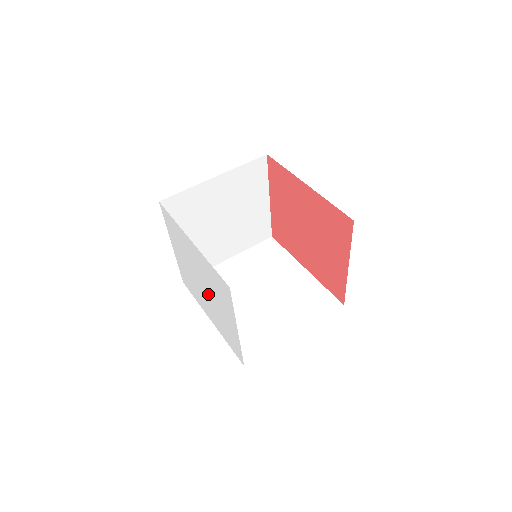
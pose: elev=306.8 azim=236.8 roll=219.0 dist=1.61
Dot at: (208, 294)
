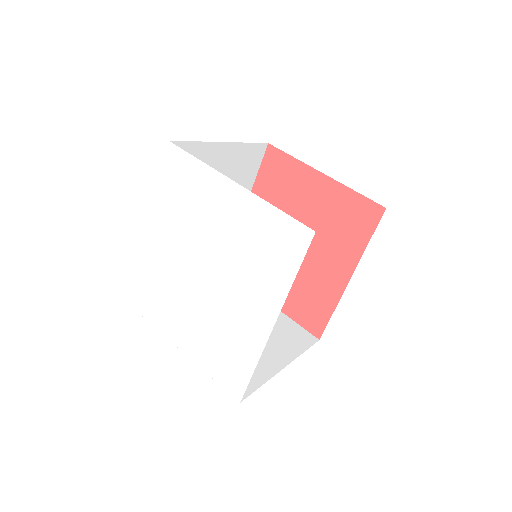
Dot at: (213, 261)
